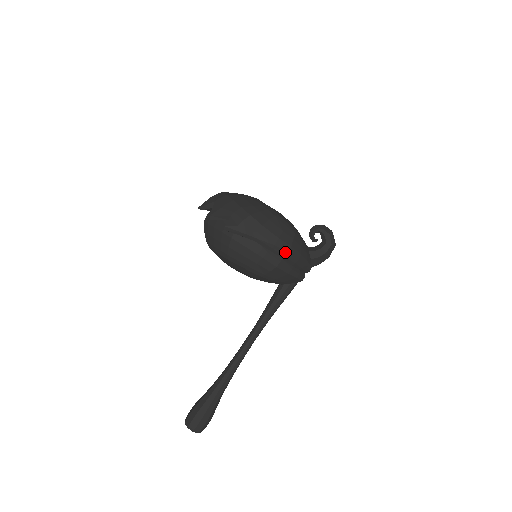
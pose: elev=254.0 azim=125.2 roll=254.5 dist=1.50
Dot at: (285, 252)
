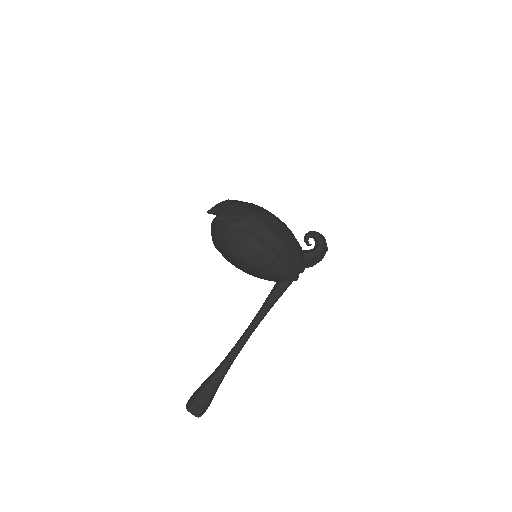
Dot at: (280, 247)
